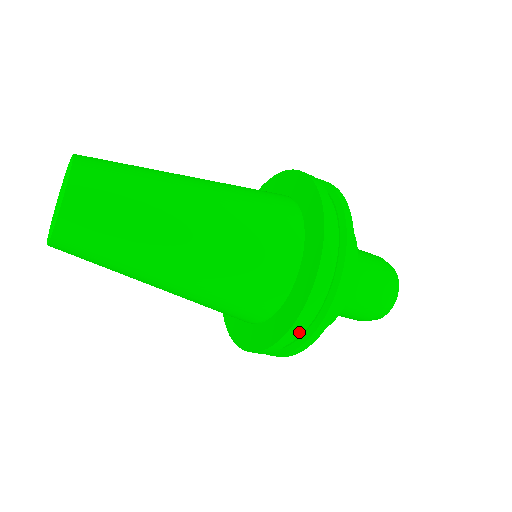
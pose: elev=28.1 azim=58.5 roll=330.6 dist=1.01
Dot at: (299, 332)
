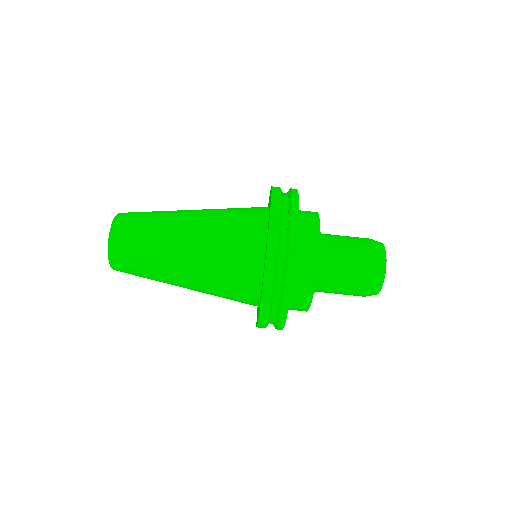
Dot at: (272, 287)
